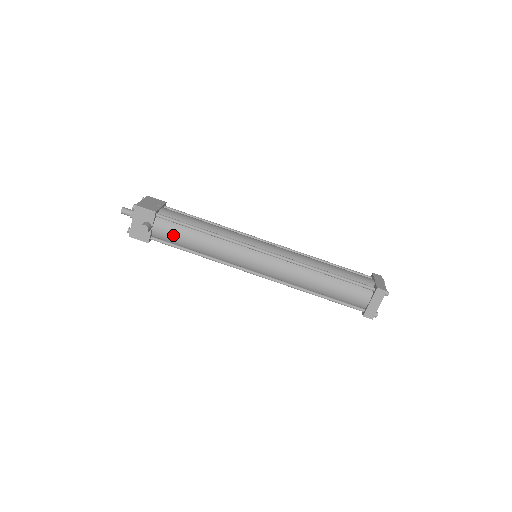
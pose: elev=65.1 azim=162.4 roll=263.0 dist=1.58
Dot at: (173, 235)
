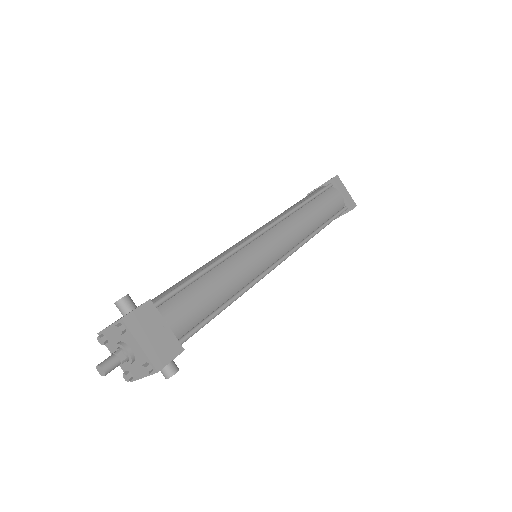
Dot at: occluded
